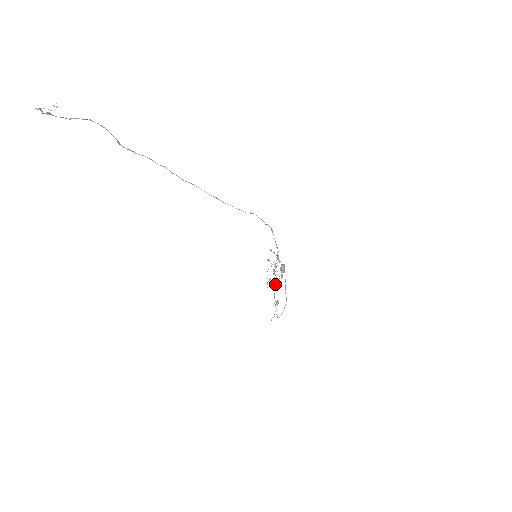
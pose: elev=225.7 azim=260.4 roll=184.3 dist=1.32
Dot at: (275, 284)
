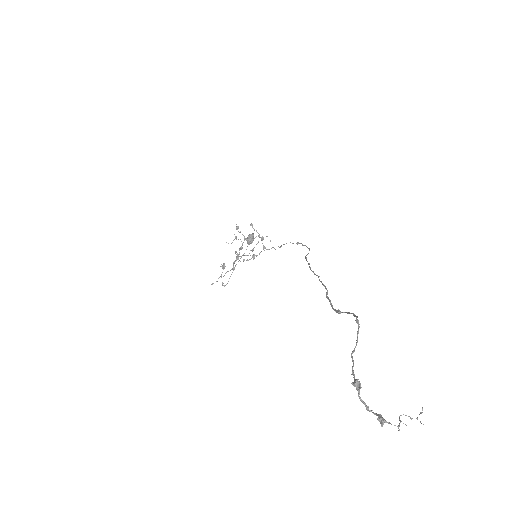
Dot at: occluded
